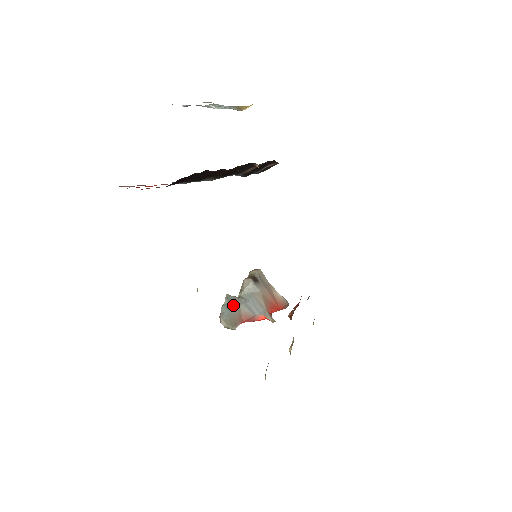
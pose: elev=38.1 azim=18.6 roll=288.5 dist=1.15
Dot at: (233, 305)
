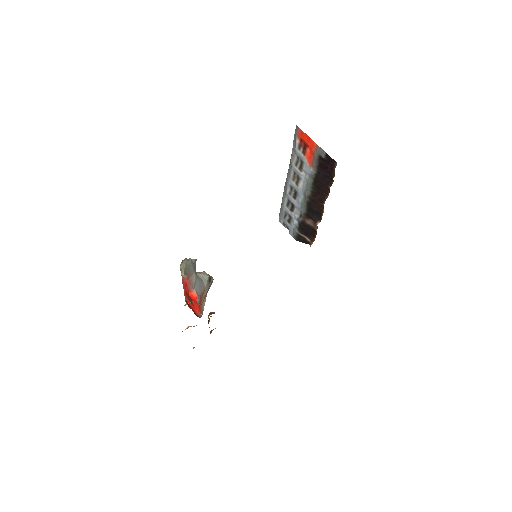
Dot at: (194, 267)
